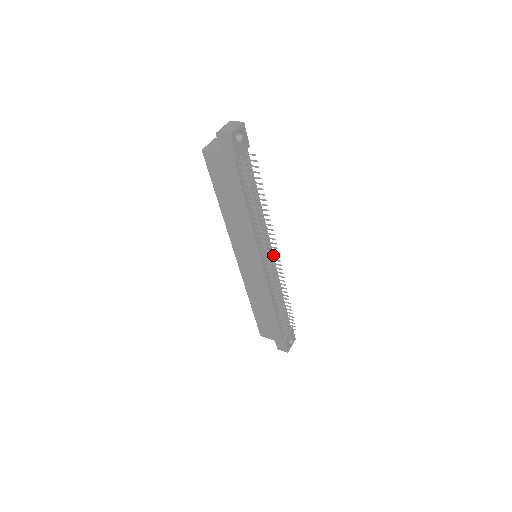
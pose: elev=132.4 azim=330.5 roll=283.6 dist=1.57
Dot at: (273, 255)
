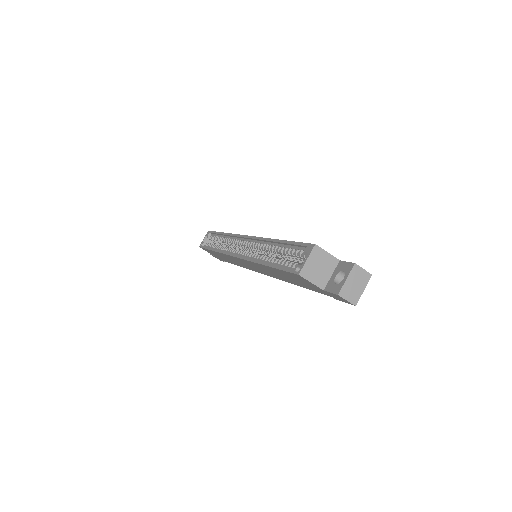
Dot at: occluded
